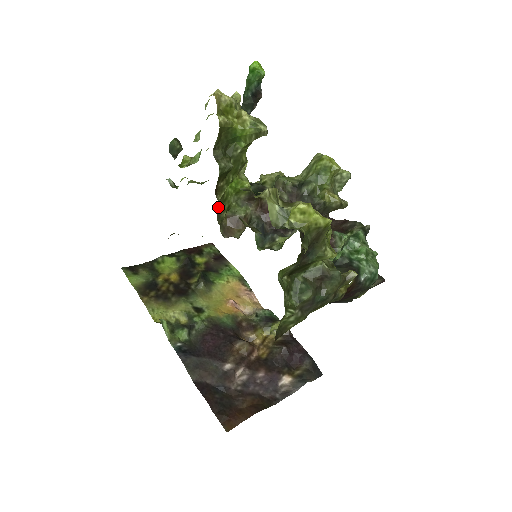
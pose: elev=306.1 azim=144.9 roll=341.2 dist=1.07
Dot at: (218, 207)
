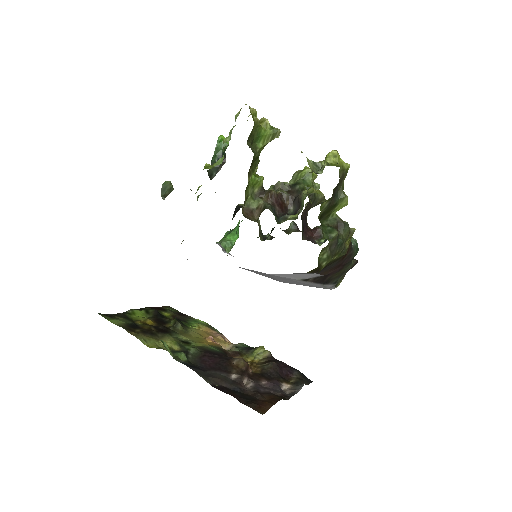
Dot at: (245, 191)
